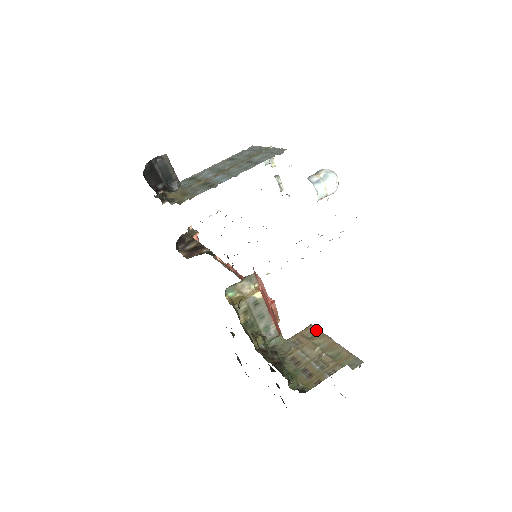
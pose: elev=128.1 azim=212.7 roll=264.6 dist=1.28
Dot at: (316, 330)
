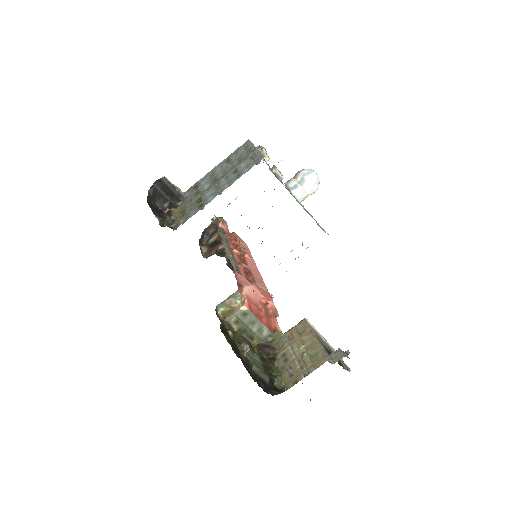
Dot at: (306, 326)
